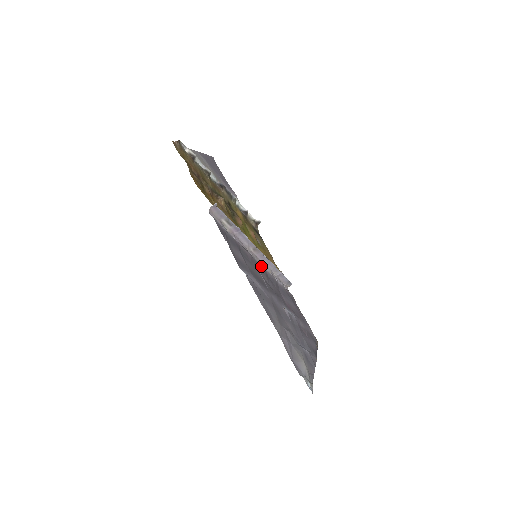
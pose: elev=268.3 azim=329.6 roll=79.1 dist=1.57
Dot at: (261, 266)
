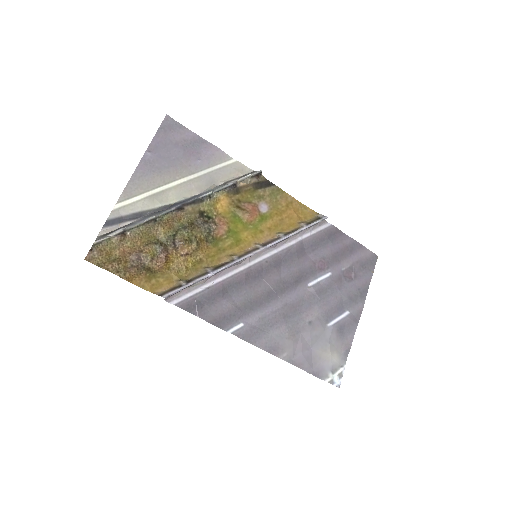
Dot at: (266, 261)
